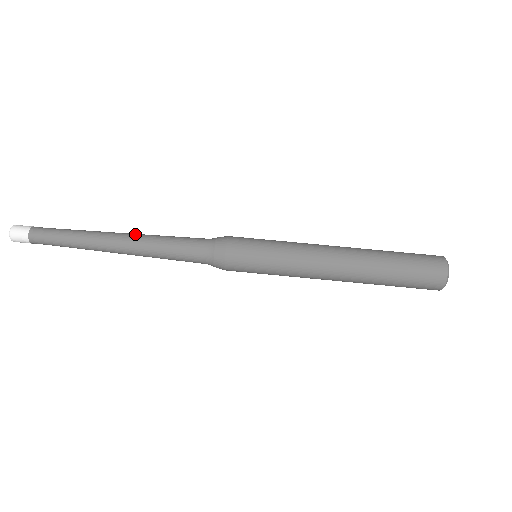
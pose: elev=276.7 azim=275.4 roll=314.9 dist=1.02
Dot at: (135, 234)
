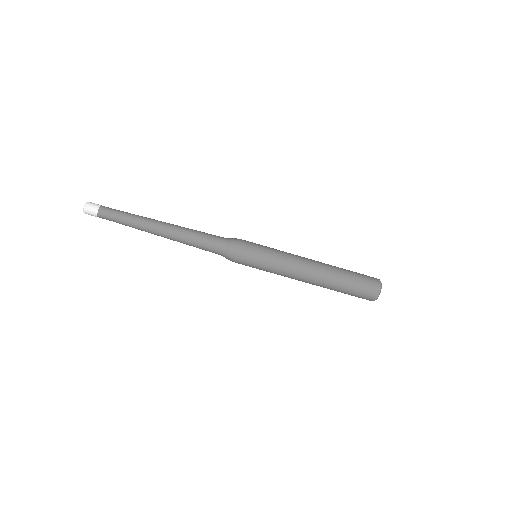
Dot at: (175, 225)
